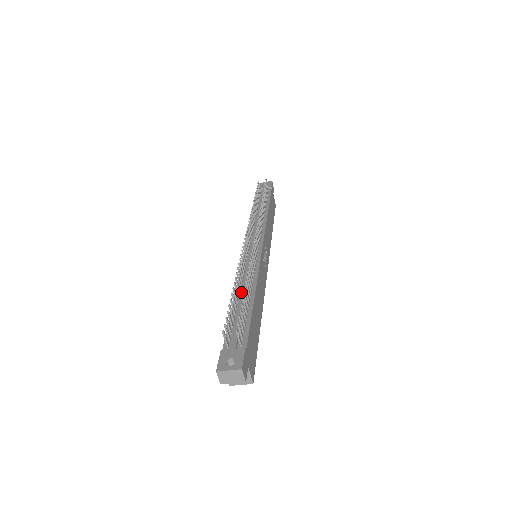
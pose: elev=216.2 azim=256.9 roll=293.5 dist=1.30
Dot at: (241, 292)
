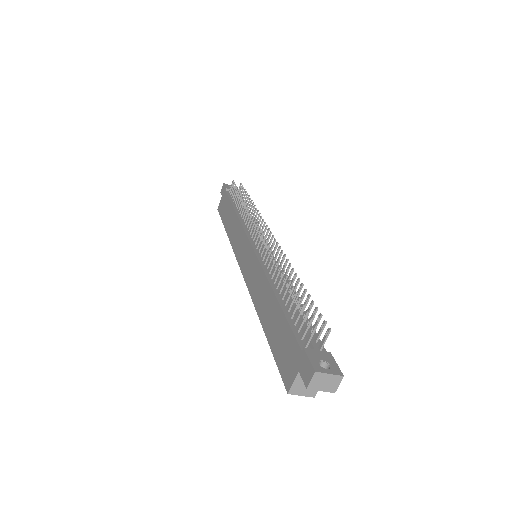
Dot at: (279, 288)
